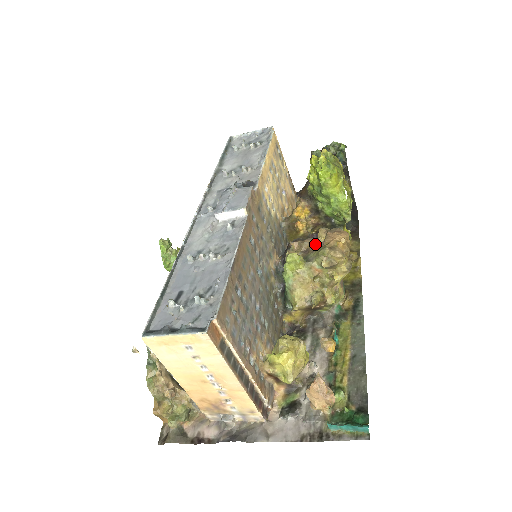
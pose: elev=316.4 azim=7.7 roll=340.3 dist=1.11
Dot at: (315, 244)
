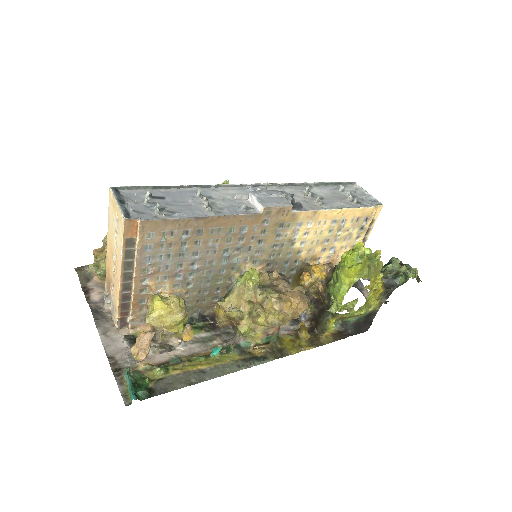
Dot at: (283, 288)
